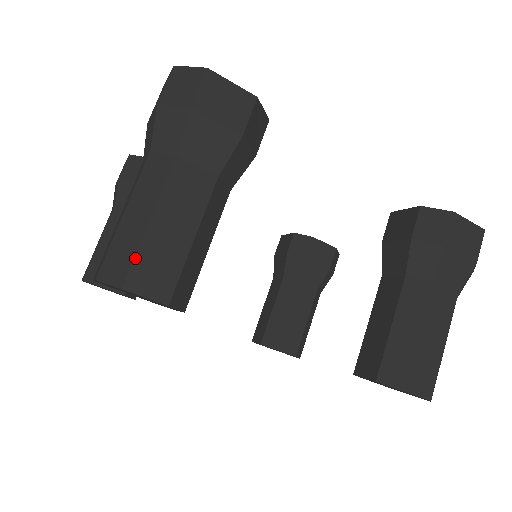
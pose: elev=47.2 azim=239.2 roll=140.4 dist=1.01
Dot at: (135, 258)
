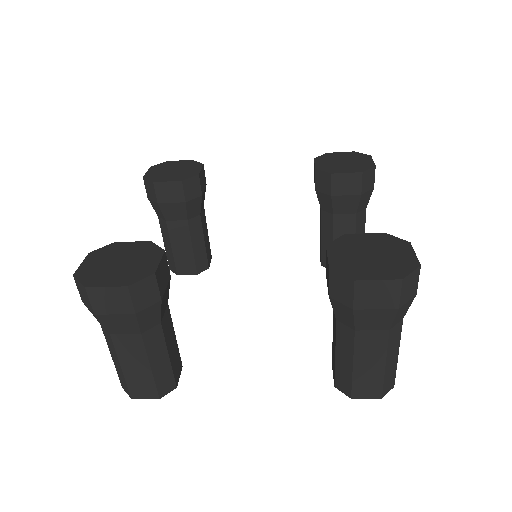
Dot at: (127, 386)
